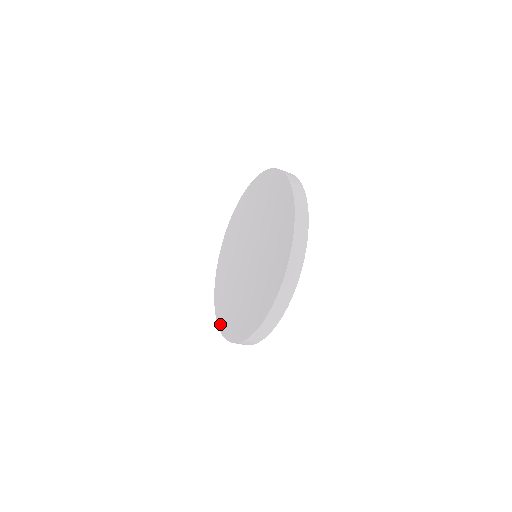
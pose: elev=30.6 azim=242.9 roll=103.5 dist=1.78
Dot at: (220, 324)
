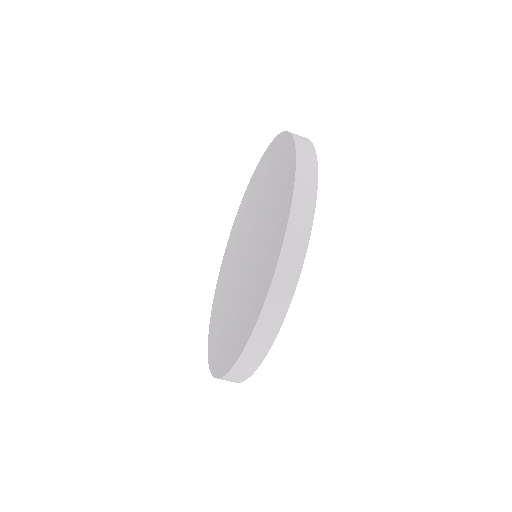
Dot at: (210, 358)
